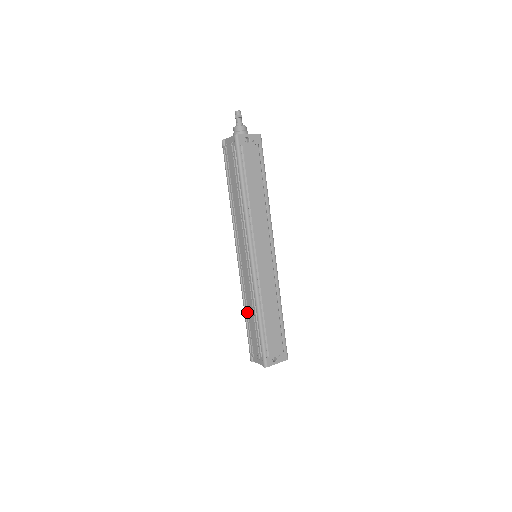
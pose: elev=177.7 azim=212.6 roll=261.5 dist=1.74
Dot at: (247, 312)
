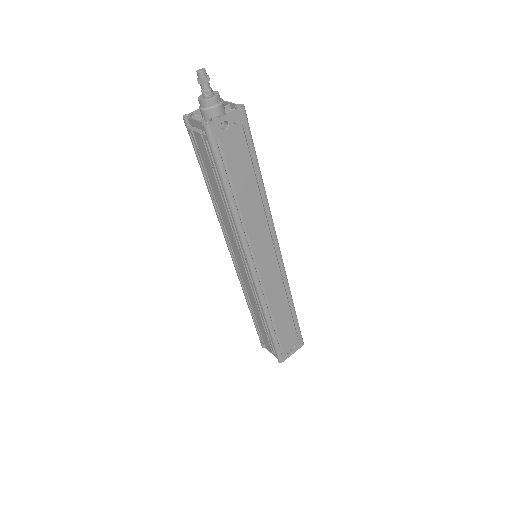
Dot at: (252, 311)
